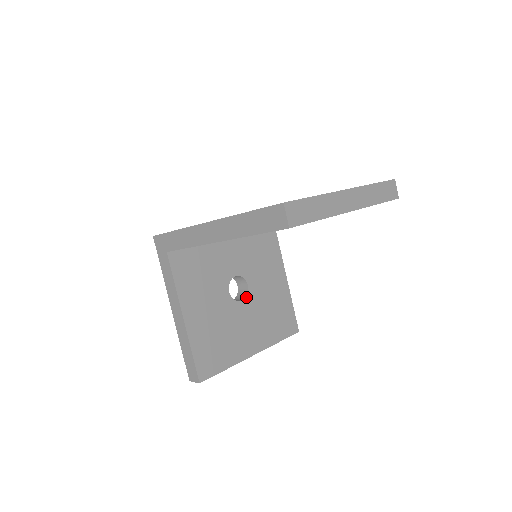
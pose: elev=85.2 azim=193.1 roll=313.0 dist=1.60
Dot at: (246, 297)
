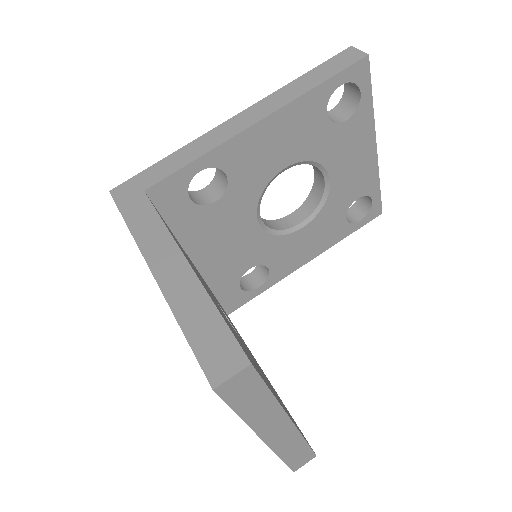
Dot at: occluded
